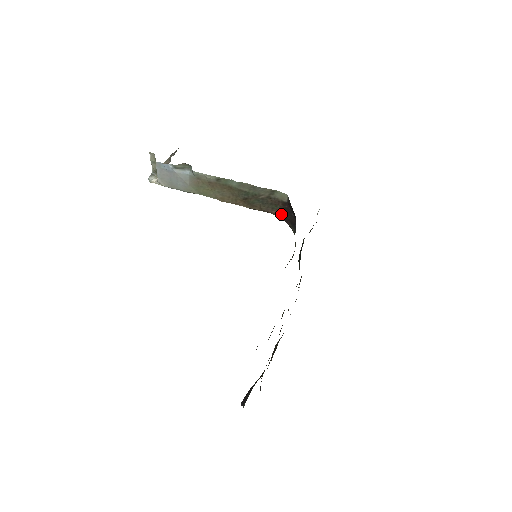
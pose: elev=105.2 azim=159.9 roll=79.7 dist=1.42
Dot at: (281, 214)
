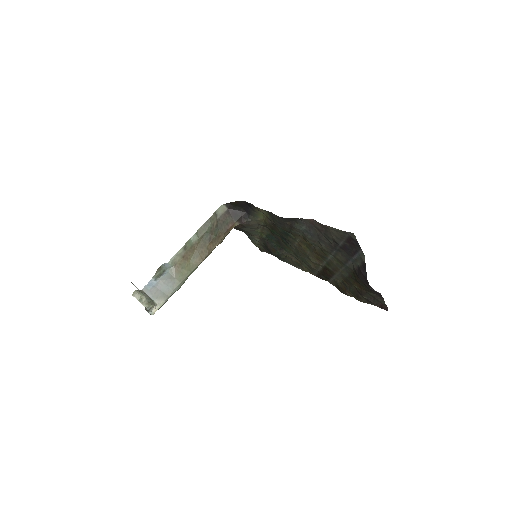
Dot at: (234, 221)
